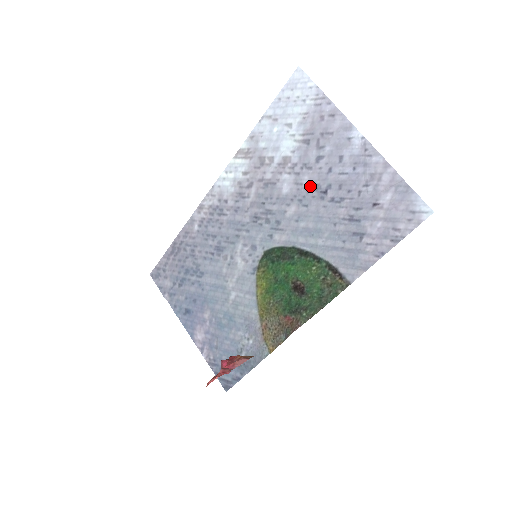
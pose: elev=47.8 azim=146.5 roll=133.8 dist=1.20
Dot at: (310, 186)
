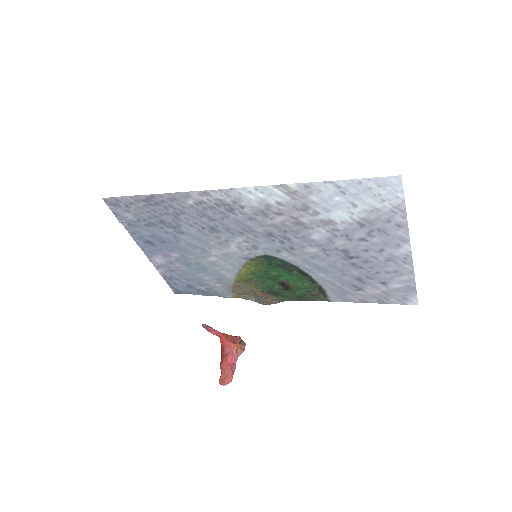
Dot at: (341, 248)
